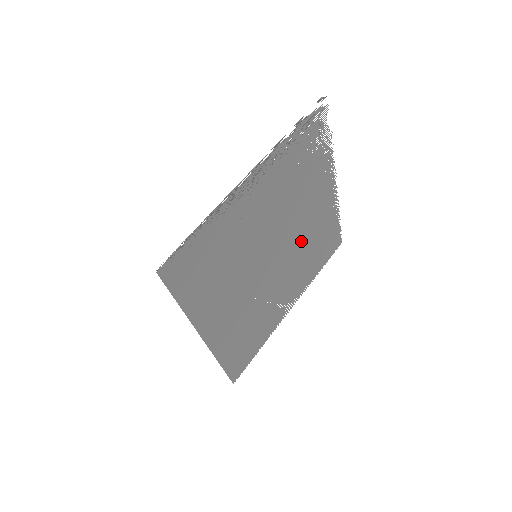
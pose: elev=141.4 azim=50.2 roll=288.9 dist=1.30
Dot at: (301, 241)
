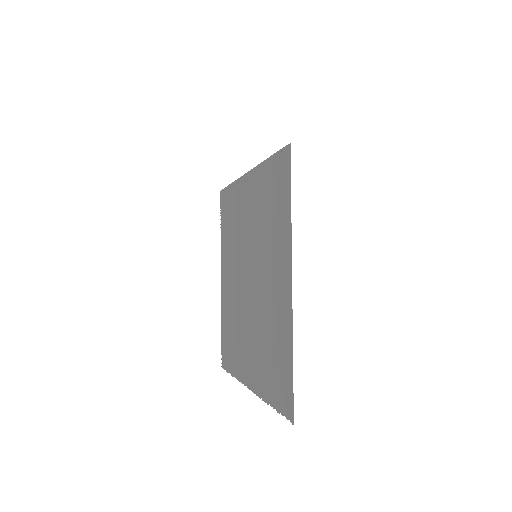
Dot at: (237, 302)
